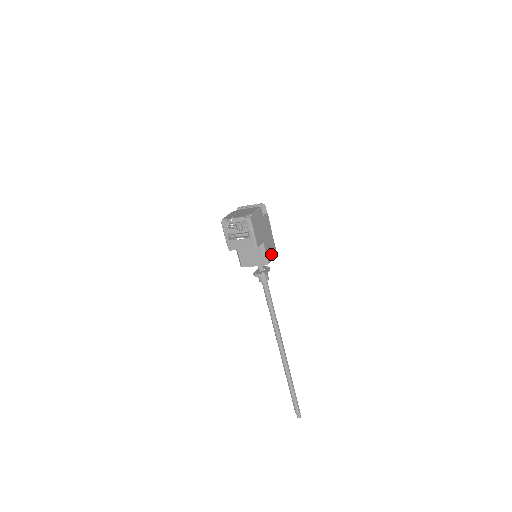
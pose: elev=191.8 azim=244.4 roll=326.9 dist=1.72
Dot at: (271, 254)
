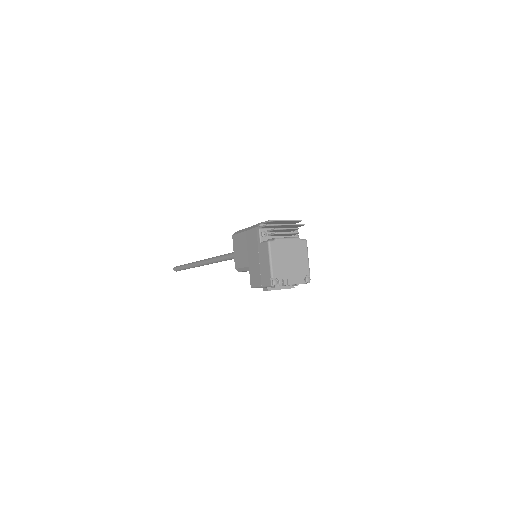
Dot at: occluded
